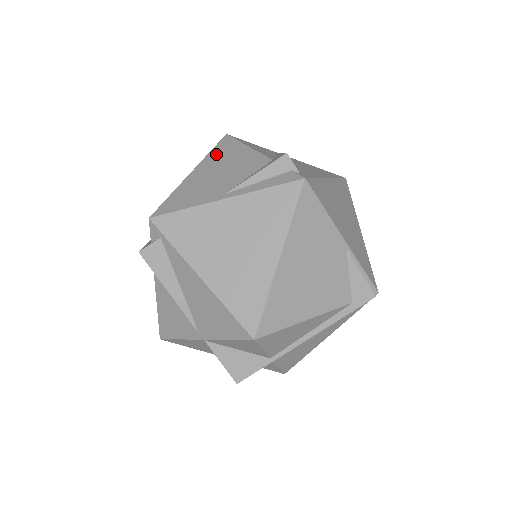
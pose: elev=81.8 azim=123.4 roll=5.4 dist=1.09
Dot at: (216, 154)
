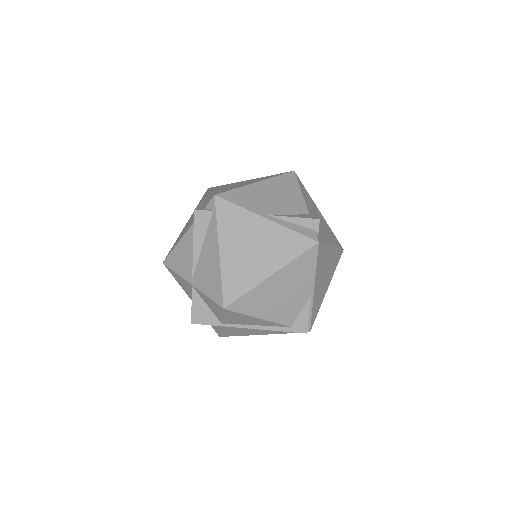
Dot at: (279, 181)
